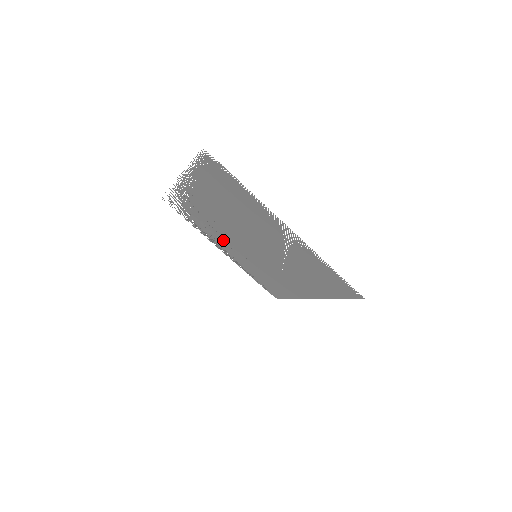
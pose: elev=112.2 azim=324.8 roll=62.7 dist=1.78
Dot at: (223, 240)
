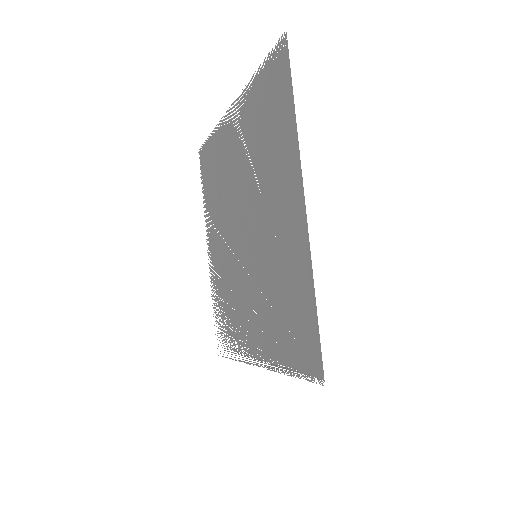
Dot at: (244, 311)
